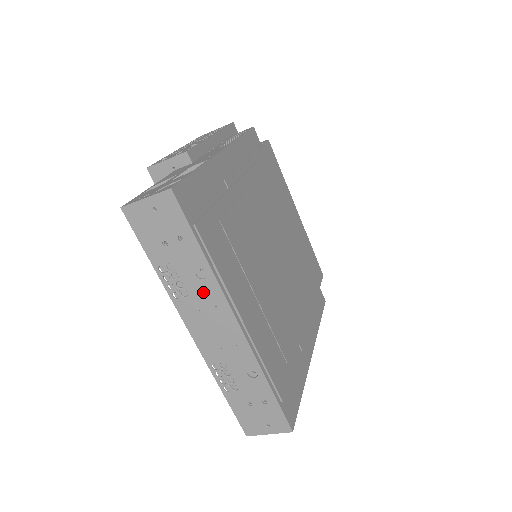
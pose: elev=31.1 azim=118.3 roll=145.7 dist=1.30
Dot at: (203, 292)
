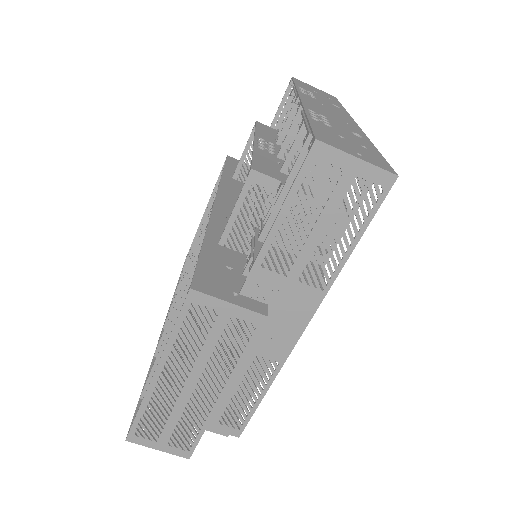
Dot at: (332, 106)
